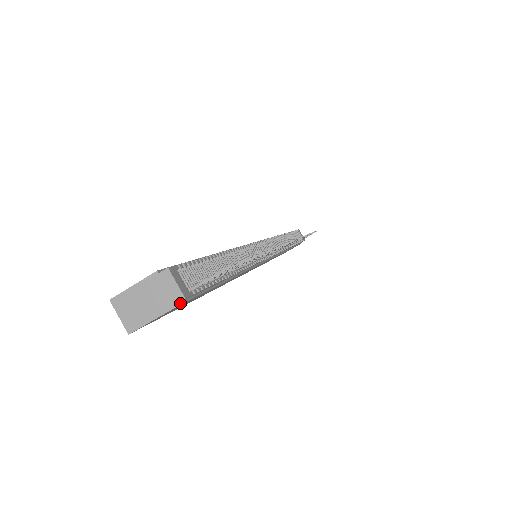
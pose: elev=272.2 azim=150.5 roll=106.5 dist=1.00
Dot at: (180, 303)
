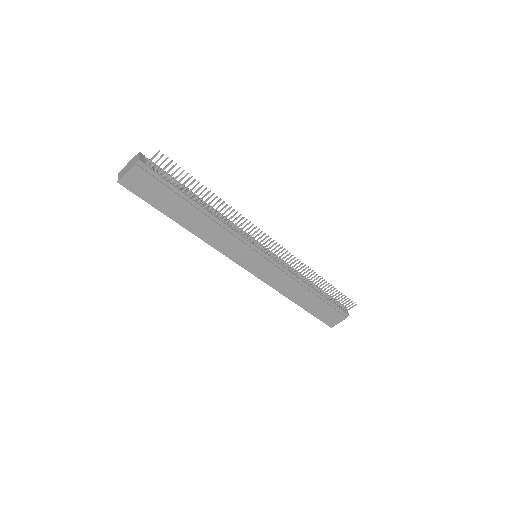
Dot at: (139, 166)
